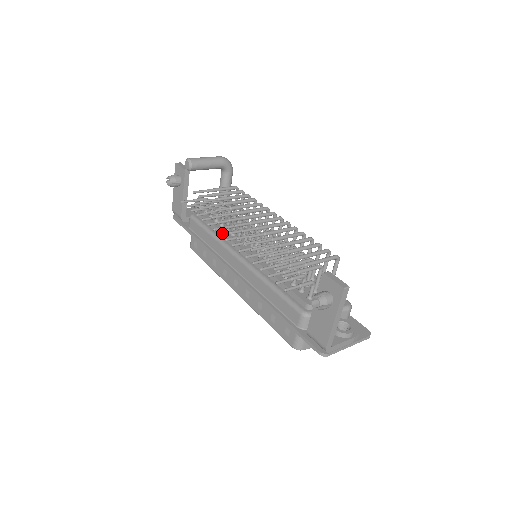
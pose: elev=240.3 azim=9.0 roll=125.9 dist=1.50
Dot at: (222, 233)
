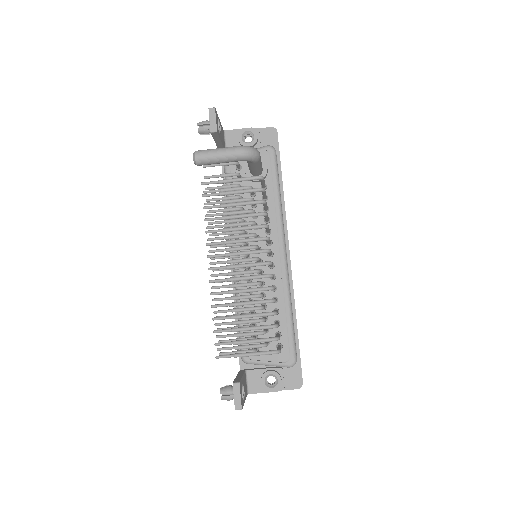
Dot at: (212, 246)
